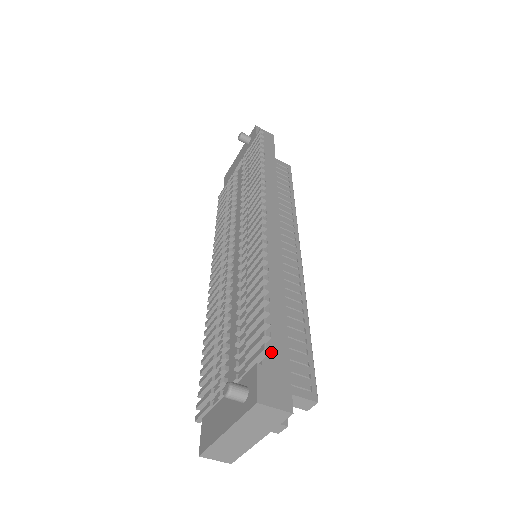
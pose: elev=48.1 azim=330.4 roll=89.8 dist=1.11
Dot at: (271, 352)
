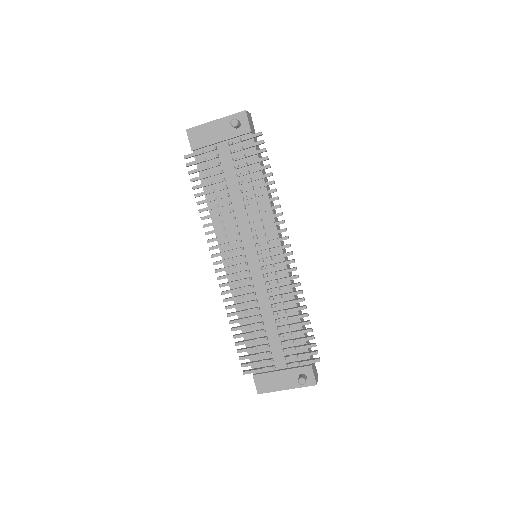
Dot at: occluded
